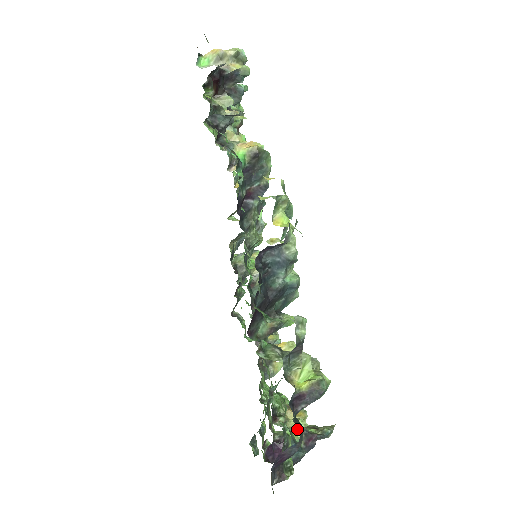
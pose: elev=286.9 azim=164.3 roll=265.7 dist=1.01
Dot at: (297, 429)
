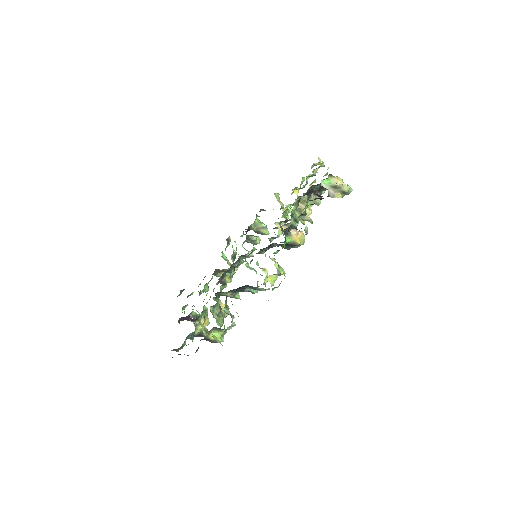
Dot at: (199, 330)
